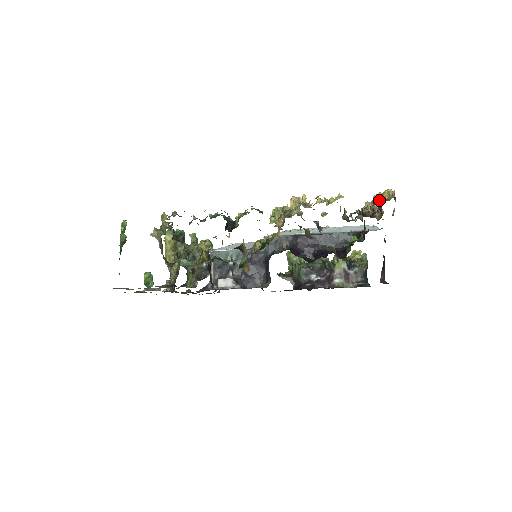
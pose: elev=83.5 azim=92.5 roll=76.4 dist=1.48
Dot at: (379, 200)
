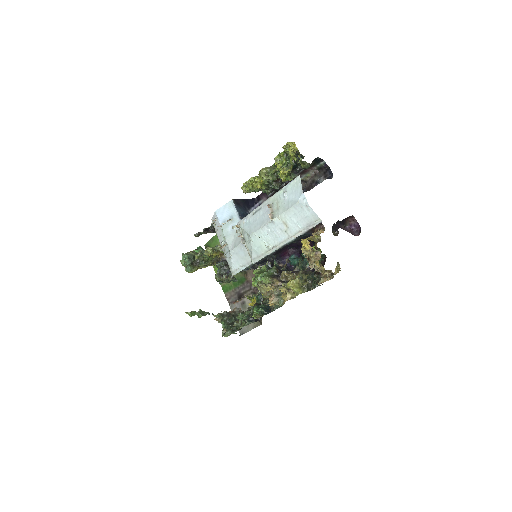
Dot at: occluded
